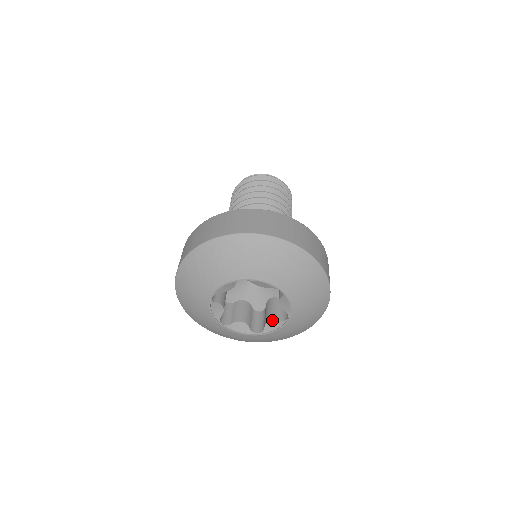
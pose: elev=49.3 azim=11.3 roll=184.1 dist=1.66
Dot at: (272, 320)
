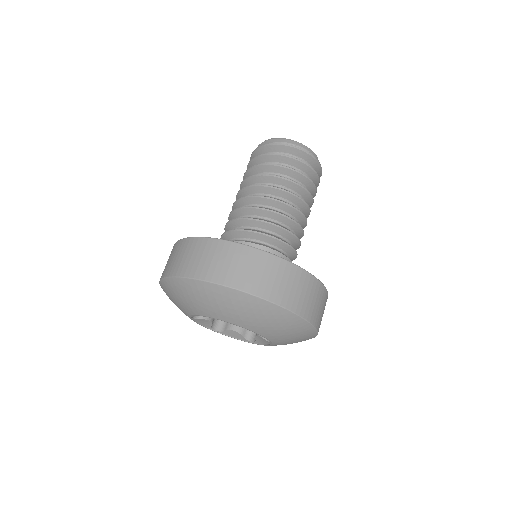
Dot at: (260, 337)
